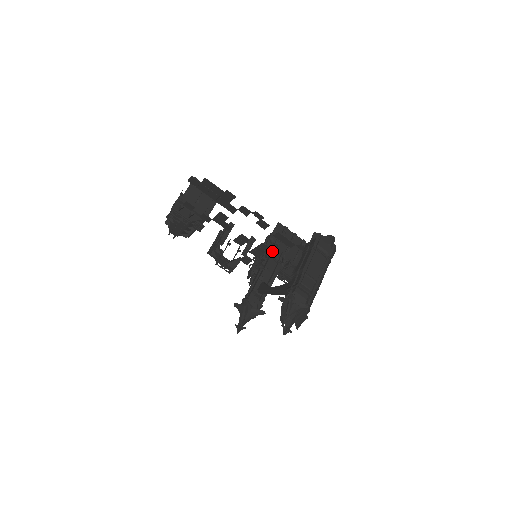
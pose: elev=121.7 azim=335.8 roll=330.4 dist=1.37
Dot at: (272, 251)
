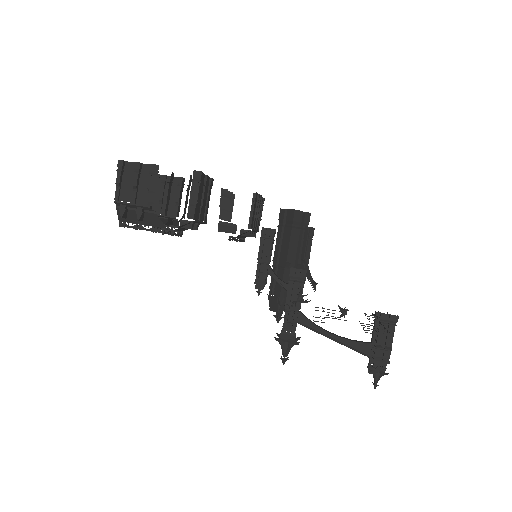
Dot at: occluded
